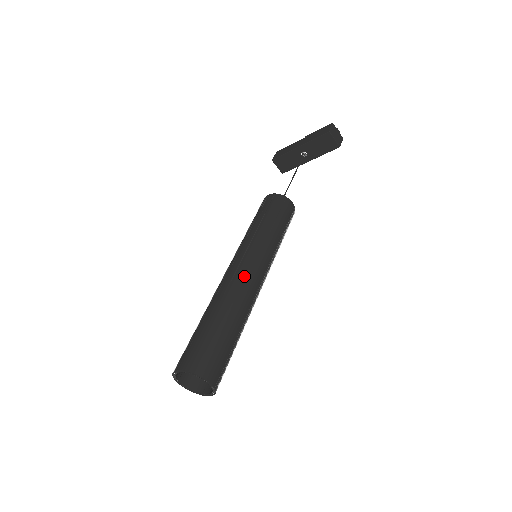
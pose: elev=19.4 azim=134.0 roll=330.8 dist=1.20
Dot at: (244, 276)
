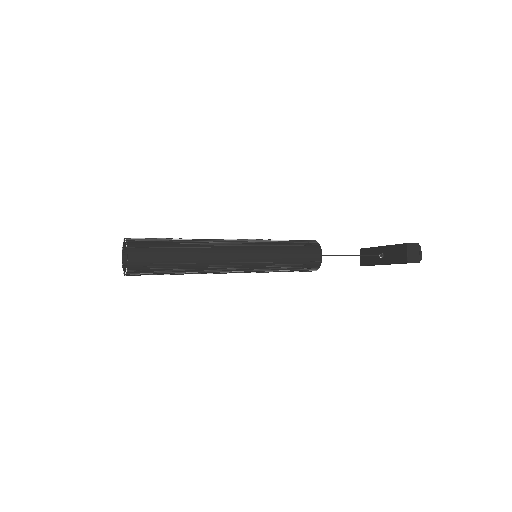
Dot at: (226, 245)
